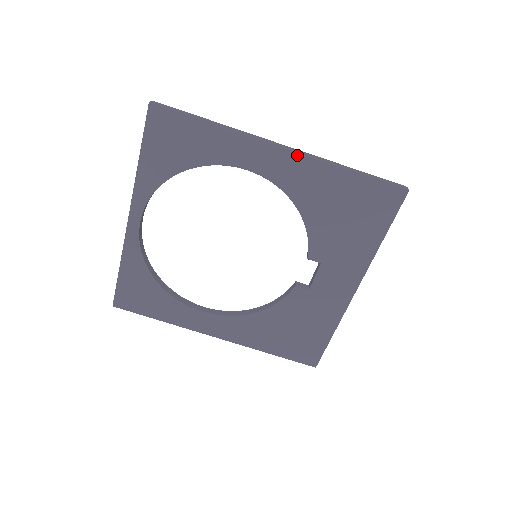
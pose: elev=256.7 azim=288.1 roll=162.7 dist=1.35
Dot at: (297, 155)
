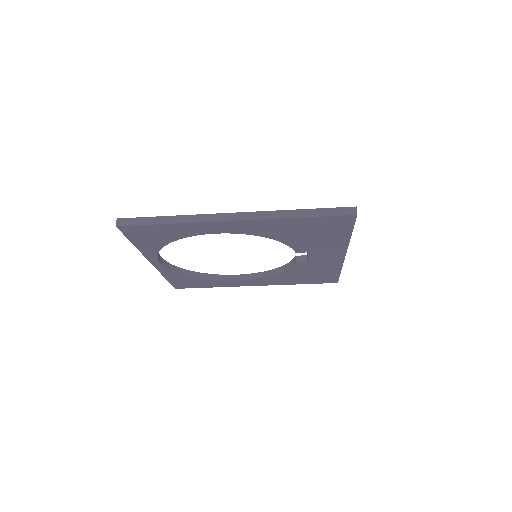
Dot at: (249, 221)
